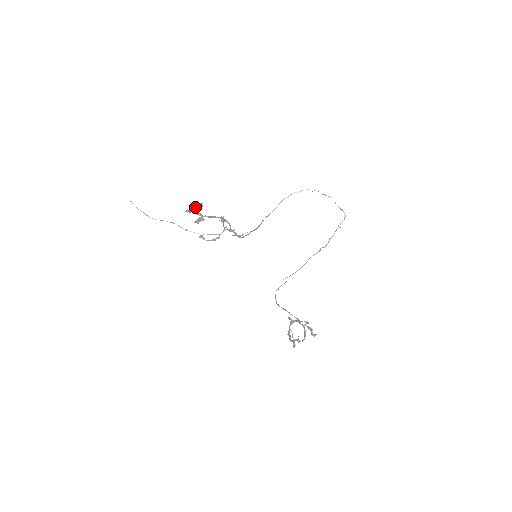
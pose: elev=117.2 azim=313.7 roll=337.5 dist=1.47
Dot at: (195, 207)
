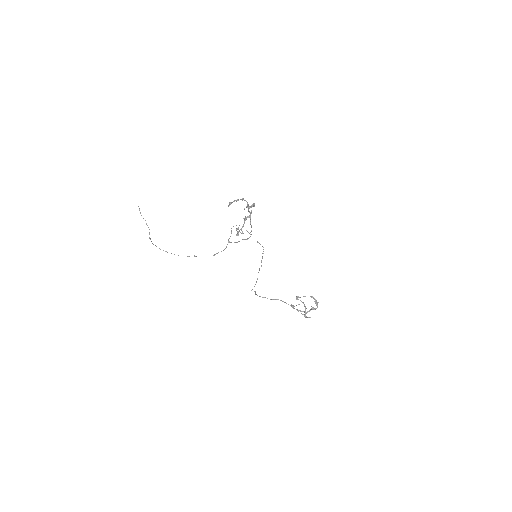
Dot at: occluded
